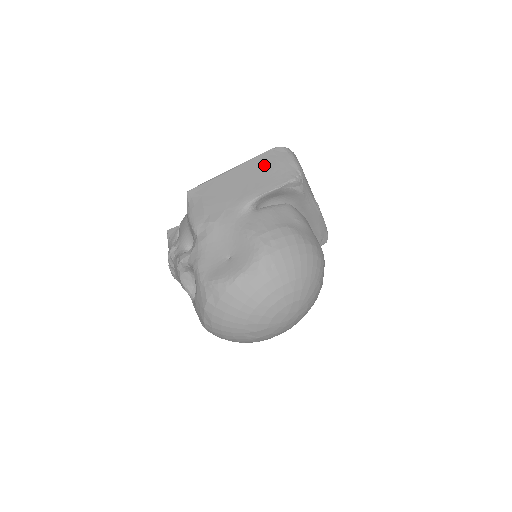
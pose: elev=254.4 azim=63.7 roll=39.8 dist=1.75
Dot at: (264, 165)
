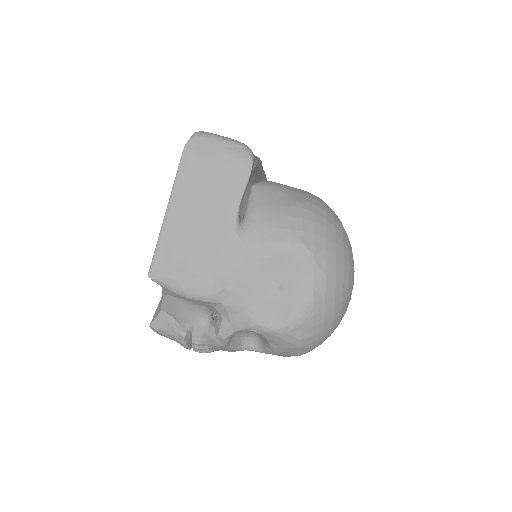
Dot at: (200, 173)
